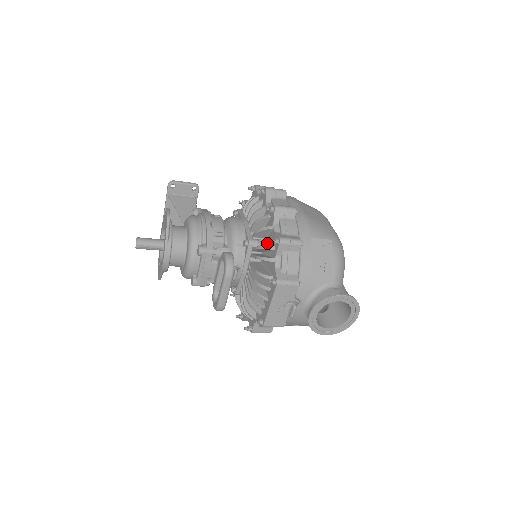
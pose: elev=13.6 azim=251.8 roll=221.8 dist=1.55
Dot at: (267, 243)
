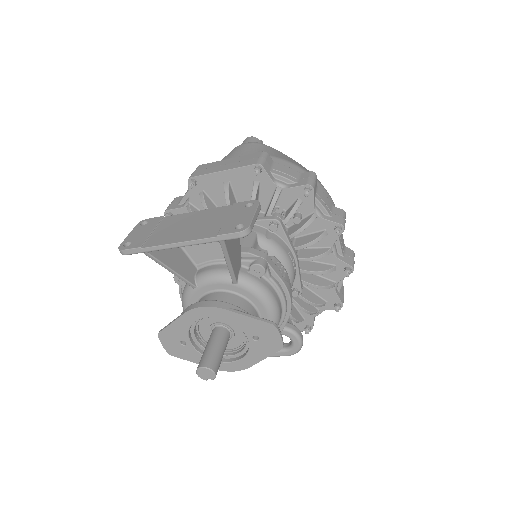
Dot at: occluded
